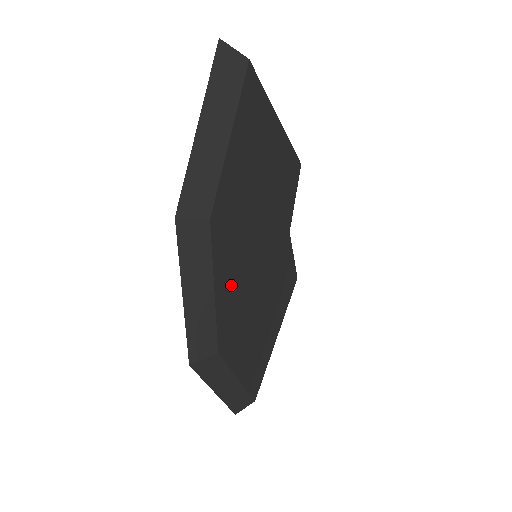
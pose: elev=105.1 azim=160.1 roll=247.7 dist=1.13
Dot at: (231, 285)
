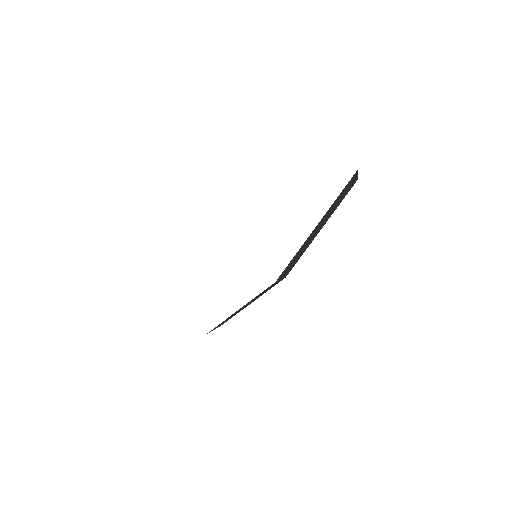
Dot at: occluded
